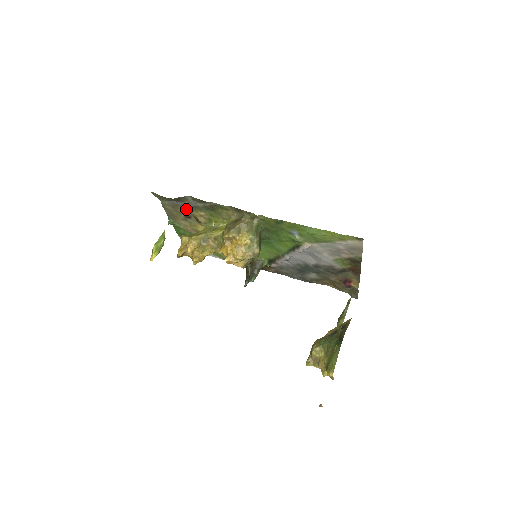
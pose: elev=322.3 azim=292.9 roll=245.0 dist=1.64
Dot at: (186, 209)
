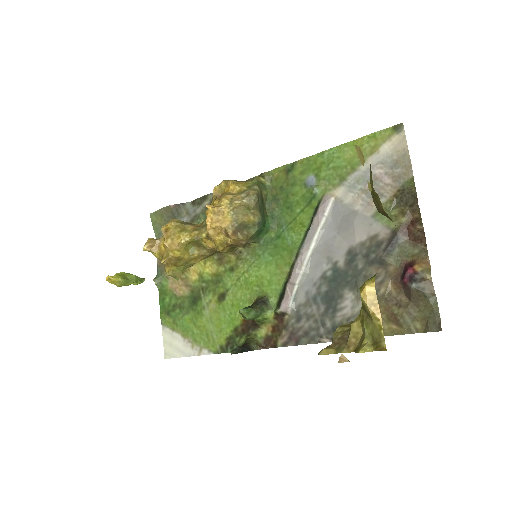
Dot at: occluded
